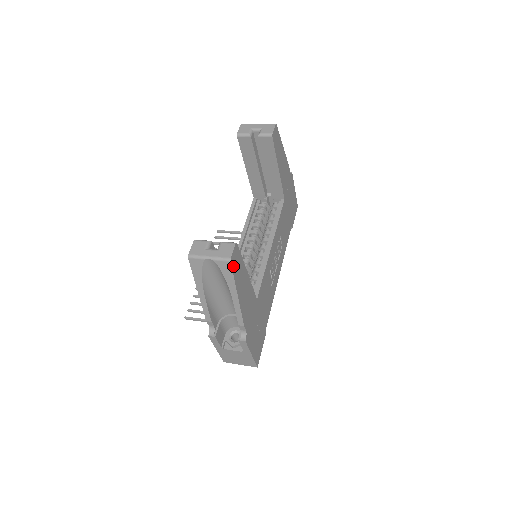
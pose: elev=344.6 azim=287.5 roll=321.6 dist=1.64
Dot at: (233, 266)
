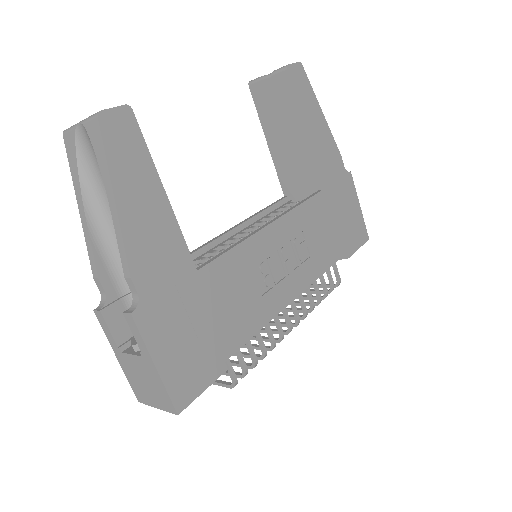
Dot at: (107, 132)
